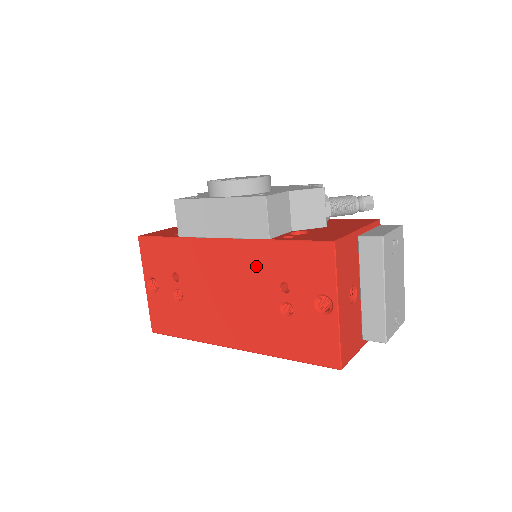
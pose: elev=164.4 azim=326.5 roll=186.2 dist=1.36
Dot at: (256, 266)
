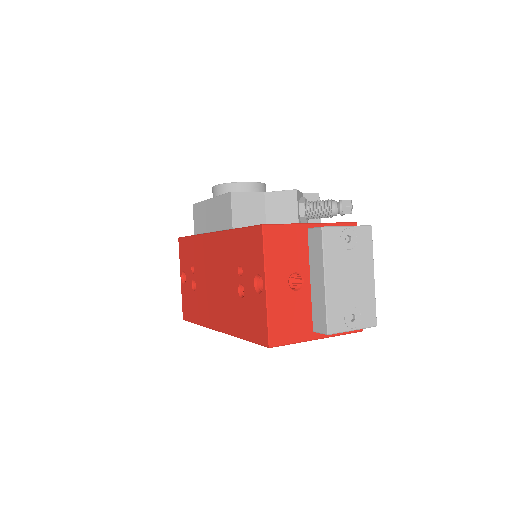
Dot at: (227, 253)
